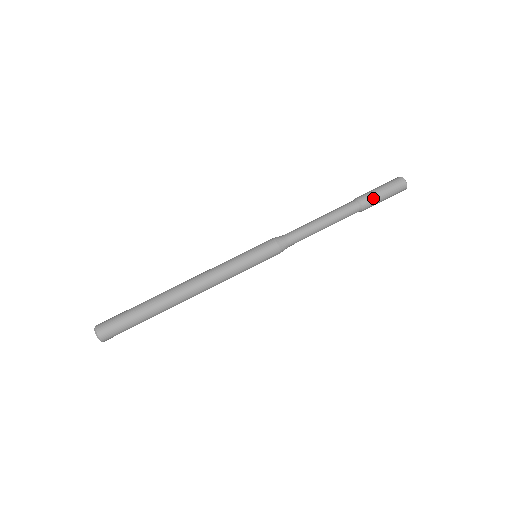
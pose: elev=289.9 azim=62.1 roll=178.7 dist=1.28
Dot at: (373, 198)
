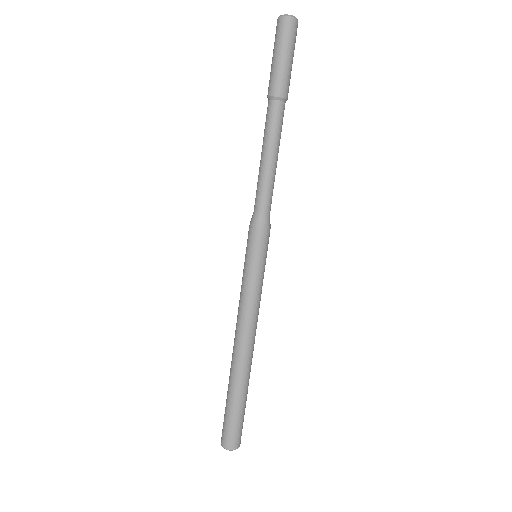
Dot at: (275, 76)
